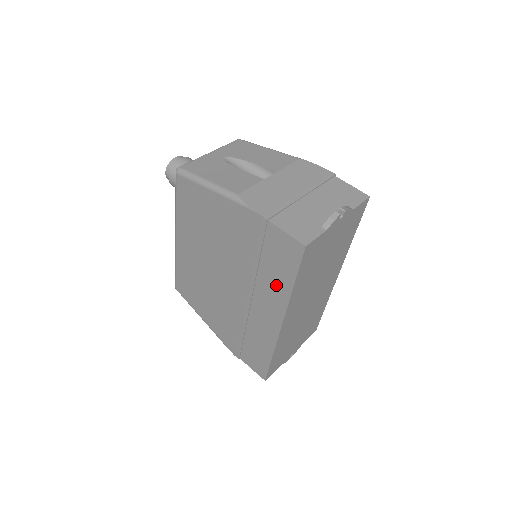
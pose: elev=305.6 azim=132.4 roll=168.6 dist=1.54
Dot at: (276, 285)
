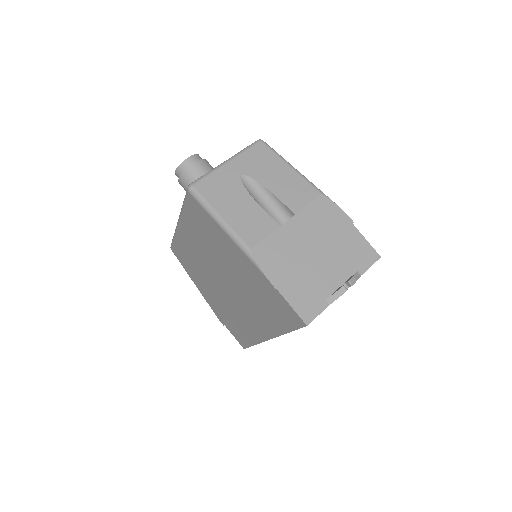
Dot at: (271, 321)
